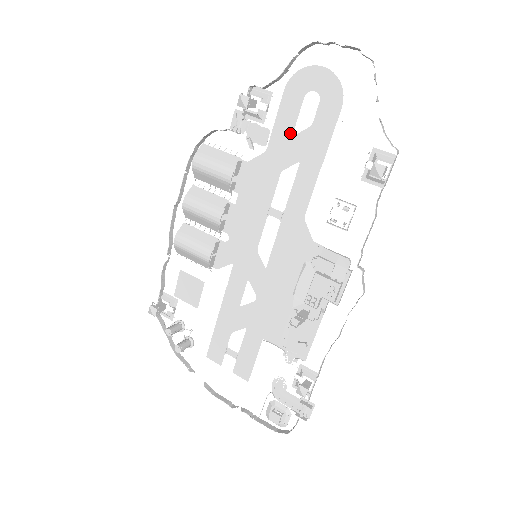
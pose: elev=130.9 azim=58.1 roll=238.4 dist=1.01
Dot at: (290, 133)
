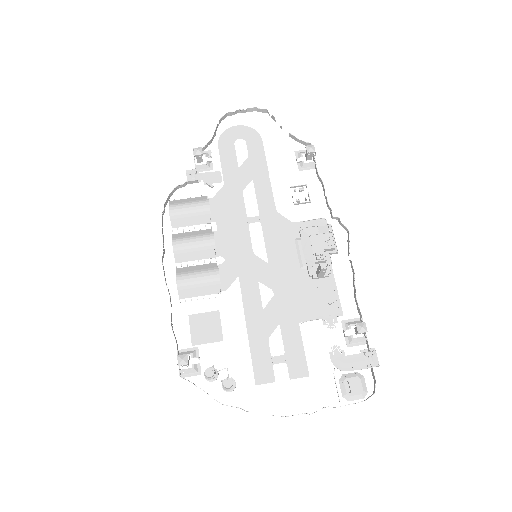
Dot at: (236, 167)
